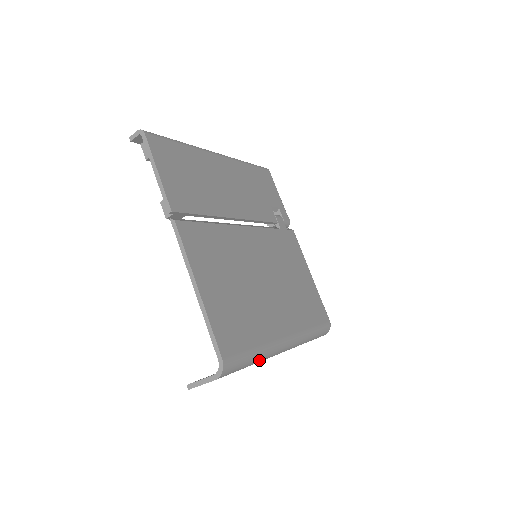
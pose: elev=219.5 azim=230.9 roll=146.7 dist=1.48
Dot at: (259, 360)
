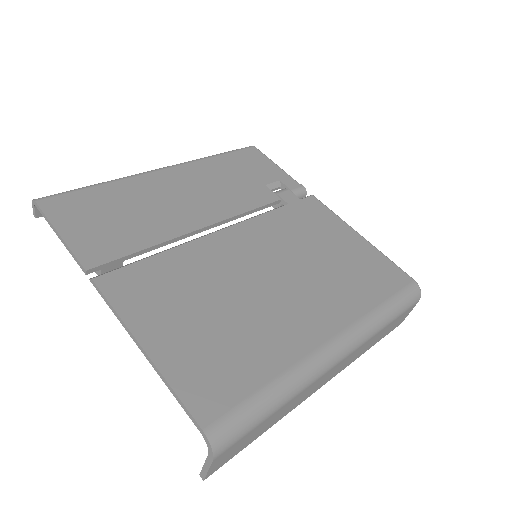
Dot at: (289, 396)
